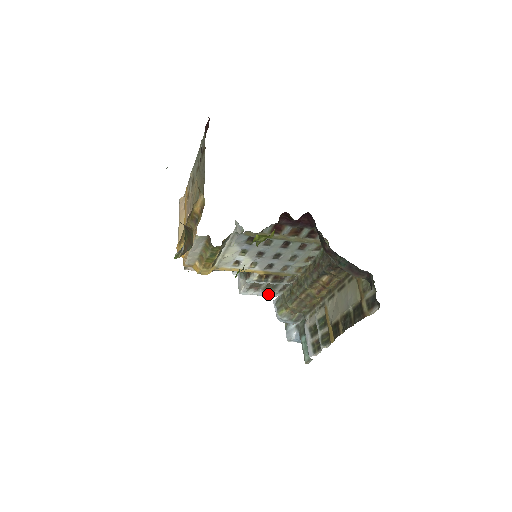
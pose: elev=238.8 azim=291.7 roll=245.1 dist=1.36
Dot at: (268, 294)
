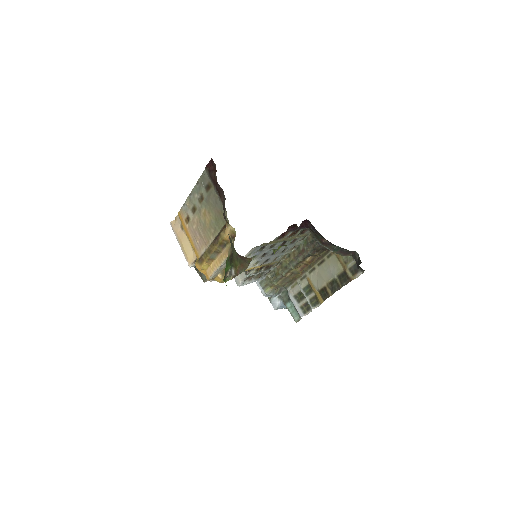
Dot at: (257, 280)
